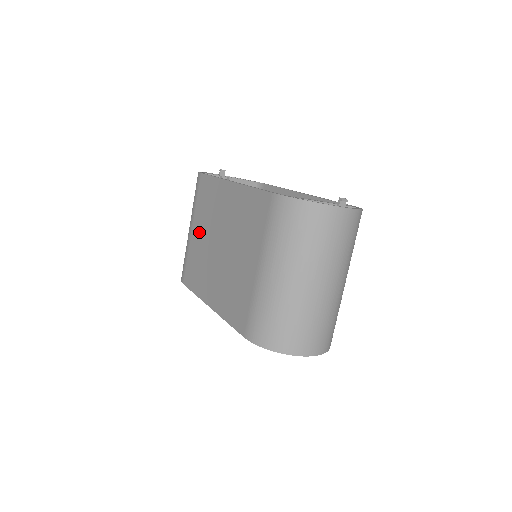
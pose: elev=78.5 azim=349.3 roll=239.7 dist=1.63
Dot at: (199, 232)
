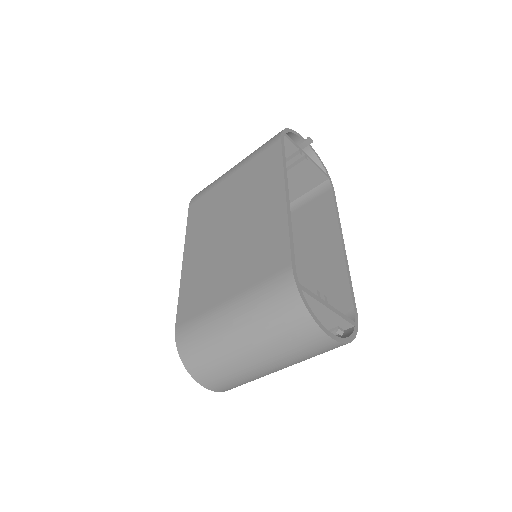
Dot at: (232, 188)
